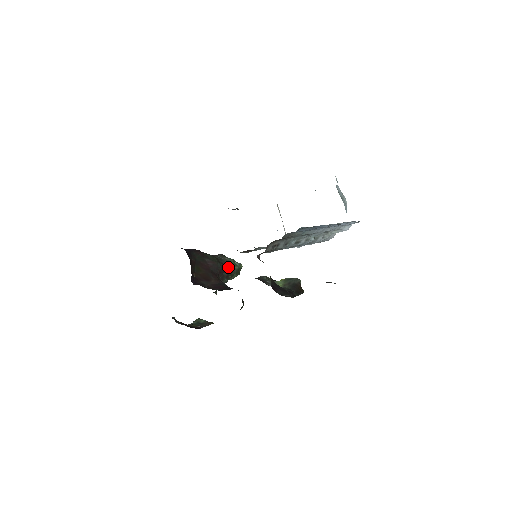
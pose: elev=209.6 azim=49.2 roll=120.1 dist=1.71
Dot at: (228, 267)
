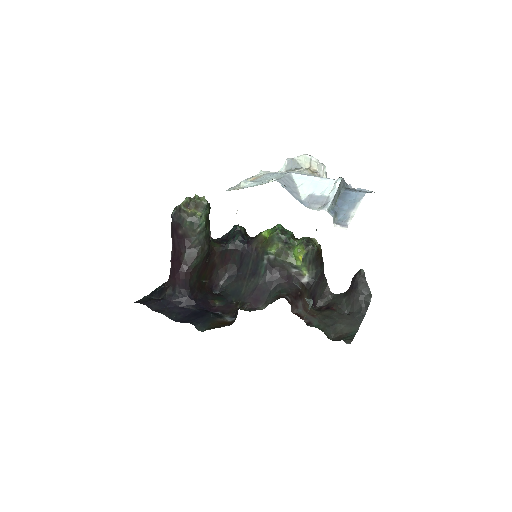
Dot at: (207, 231)
